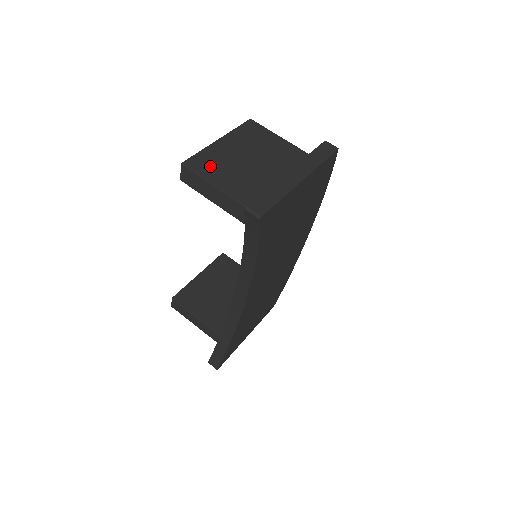
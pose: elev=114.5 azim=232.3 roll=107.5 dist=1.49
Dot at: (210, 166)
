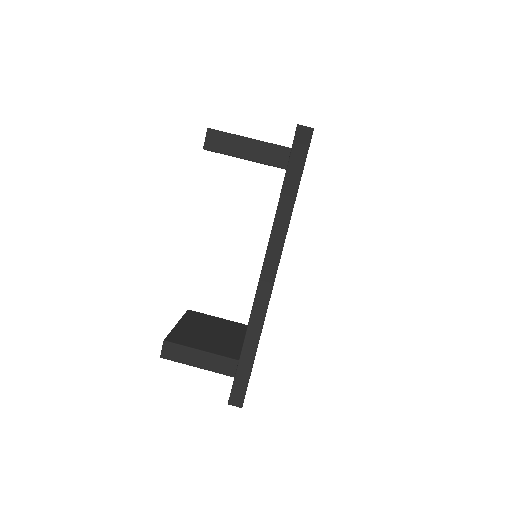
Dot at: occluded
